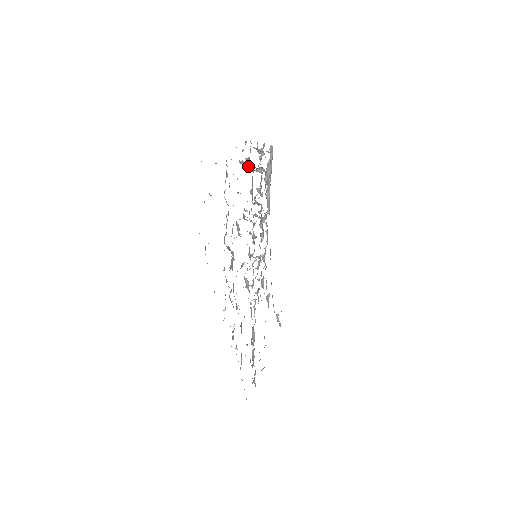
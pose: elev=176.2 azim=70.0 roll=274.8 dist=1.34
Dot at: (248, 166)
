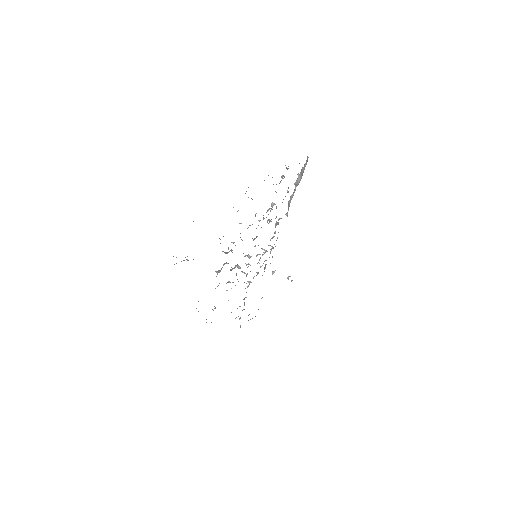
Dot at: occluded
